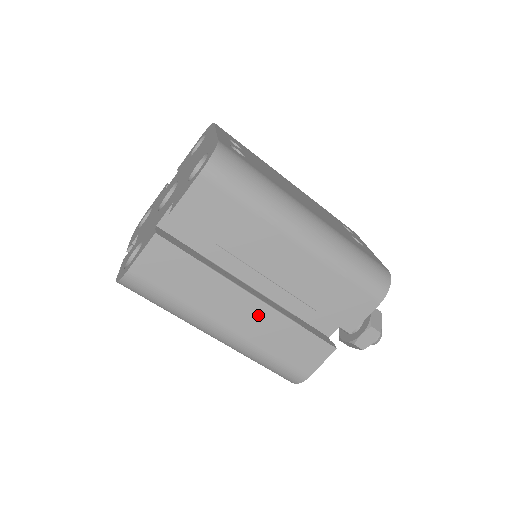
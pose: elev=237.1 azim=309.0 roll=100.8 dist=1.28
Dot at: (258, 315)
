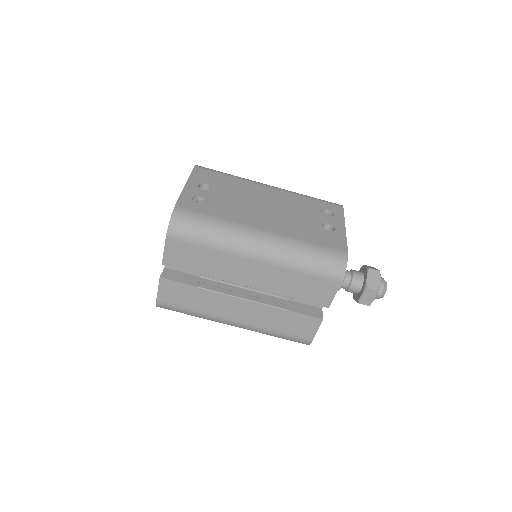
Dot at: (252, 309)
